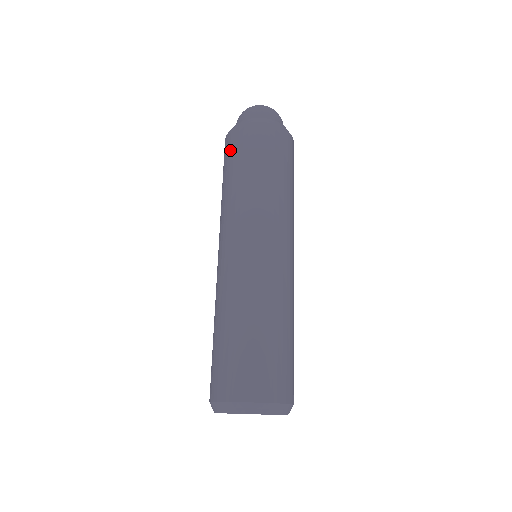
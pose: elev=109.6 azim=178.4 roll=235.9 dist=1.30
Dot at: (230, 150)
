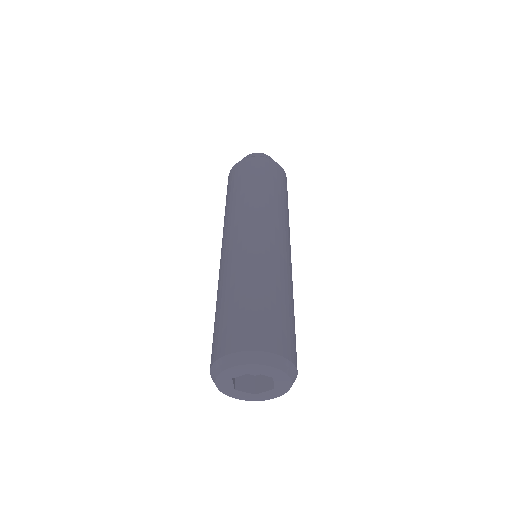
Dot at: (246, 170)
